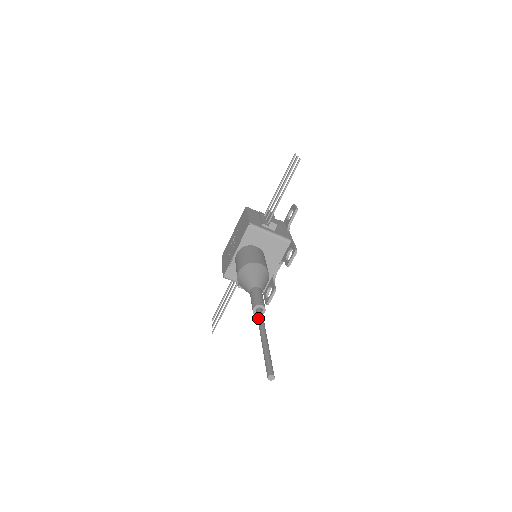
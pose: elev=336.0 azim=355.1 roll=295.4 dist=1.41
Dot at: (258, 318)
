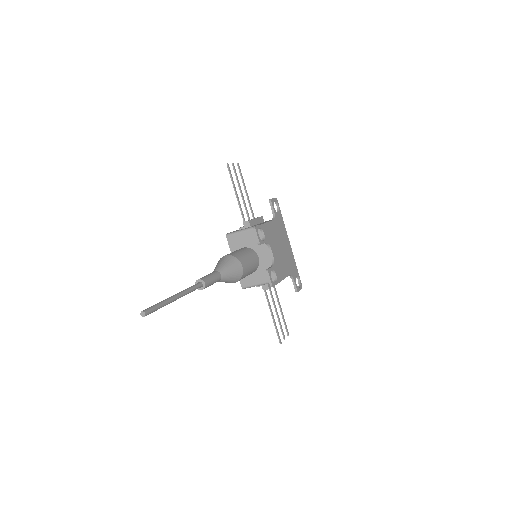
Dot at: occluded
